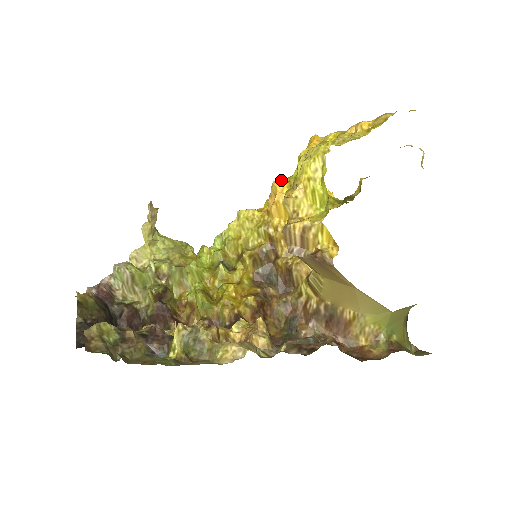
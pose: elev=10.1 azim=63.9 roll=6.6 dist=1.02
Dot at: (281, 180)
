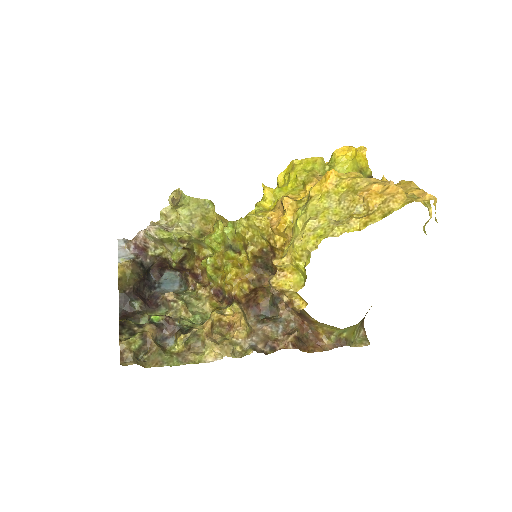
Dot at: (290, 202)
